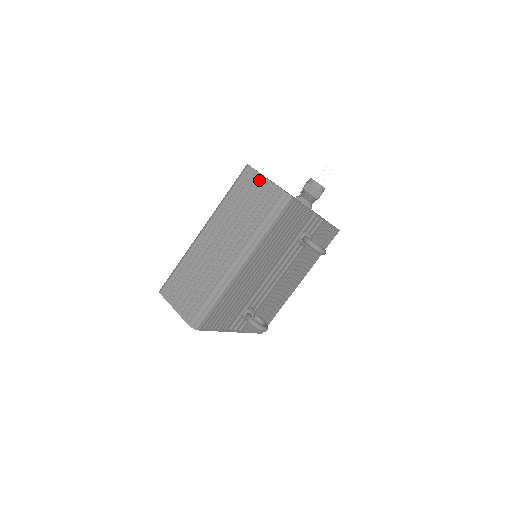
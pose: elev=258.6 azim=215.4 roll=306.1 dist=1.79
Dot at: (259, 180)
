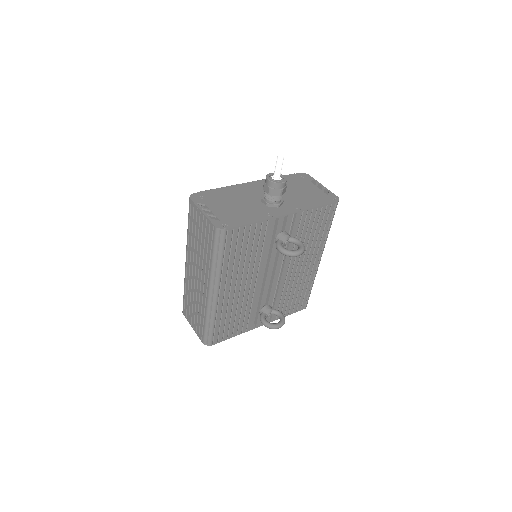
Dot at: (199, 214)
